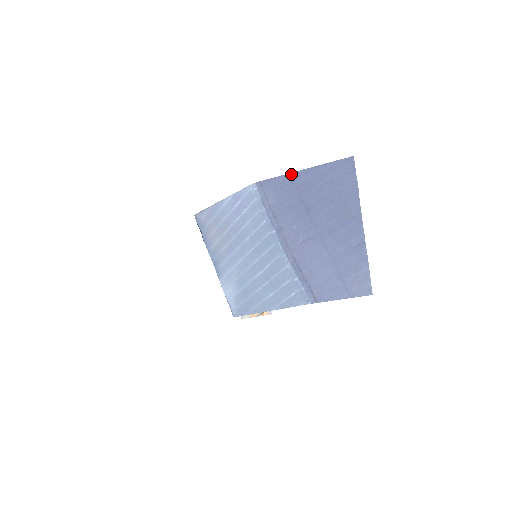
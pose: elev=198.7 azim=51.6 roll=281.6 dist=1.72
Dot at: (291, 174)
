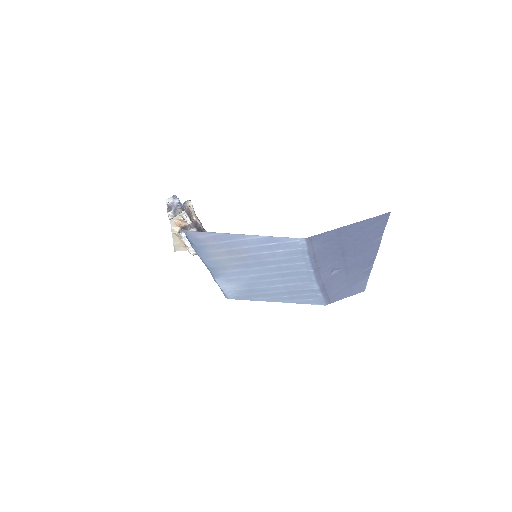
Dot at: (340, 229)
